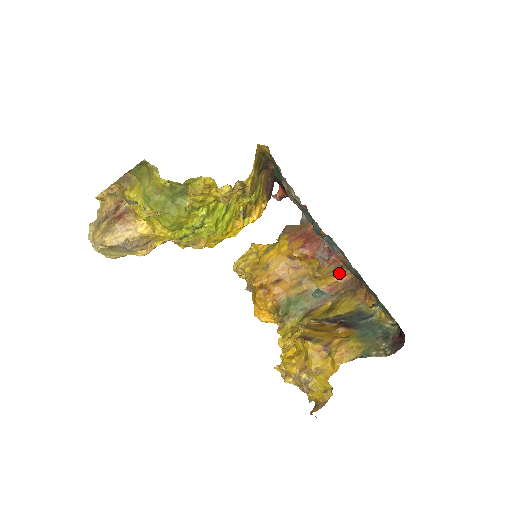
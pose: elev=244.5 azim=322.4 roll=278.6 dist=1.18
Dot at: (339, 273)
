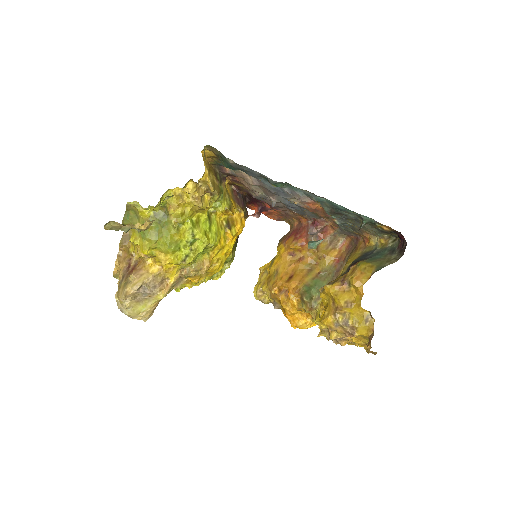
Dot at: (337, 244)
